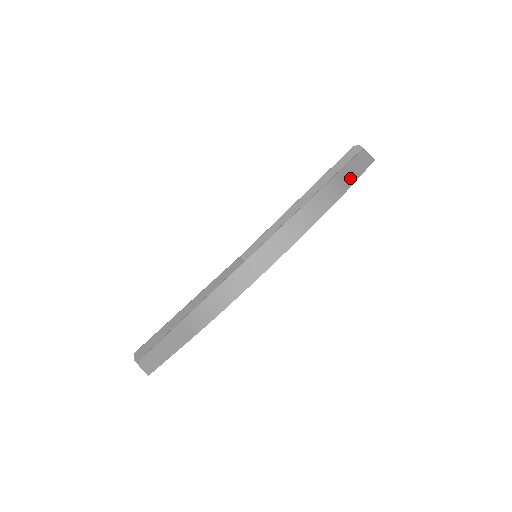
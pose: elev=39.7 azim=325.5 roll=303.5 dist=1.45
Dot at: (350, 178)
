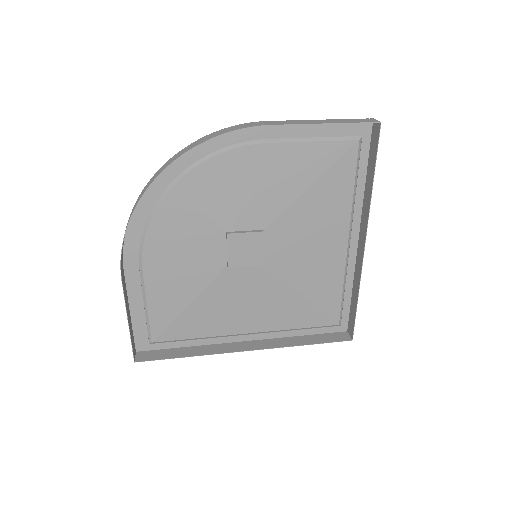
Dot at: (289, 123)
